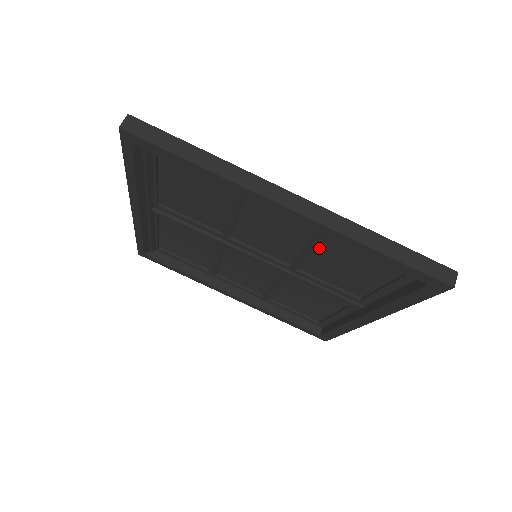
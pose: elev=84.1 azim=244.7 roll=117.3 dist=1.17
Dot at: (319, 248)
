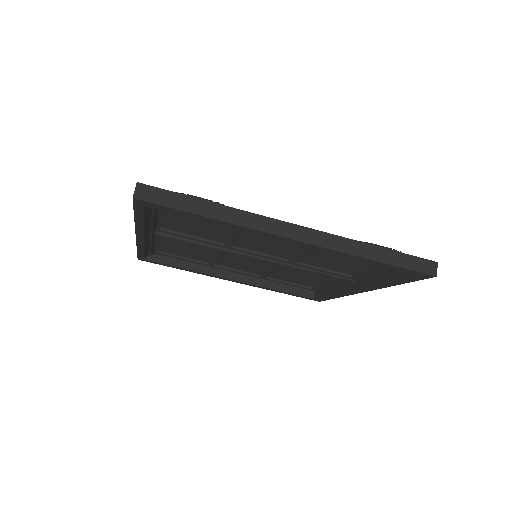
Dot at: (316, 251)
